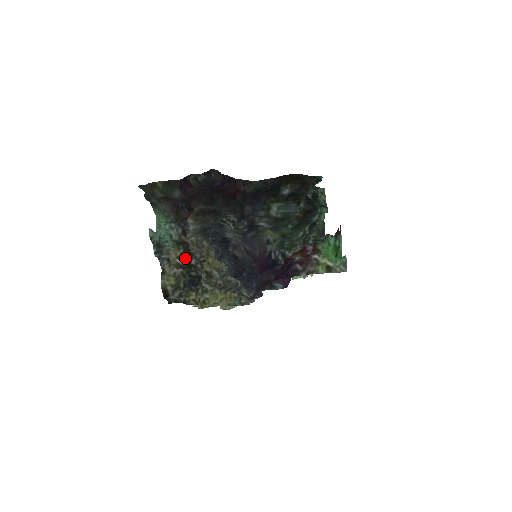
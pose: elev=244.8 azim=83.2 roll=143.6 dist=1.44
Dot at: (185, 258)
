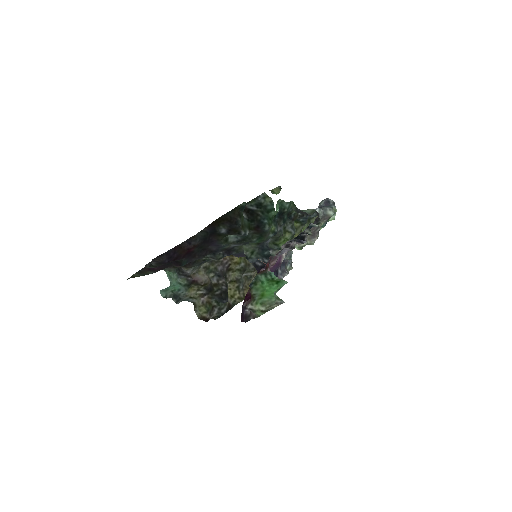
Dot at: (203, 288)
